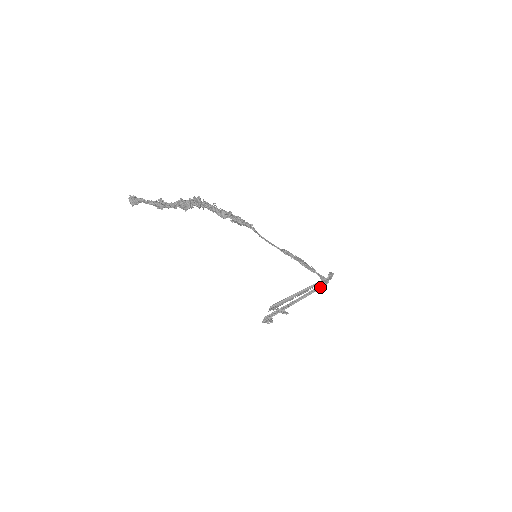
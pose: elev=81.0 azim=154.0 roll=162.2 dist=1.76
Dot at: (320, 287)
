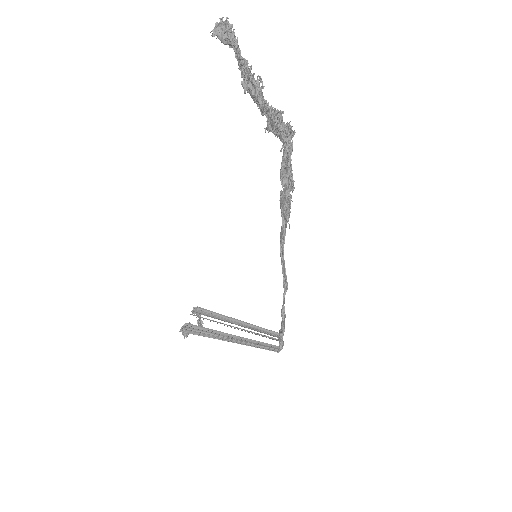
Dot at: (270, 348)
